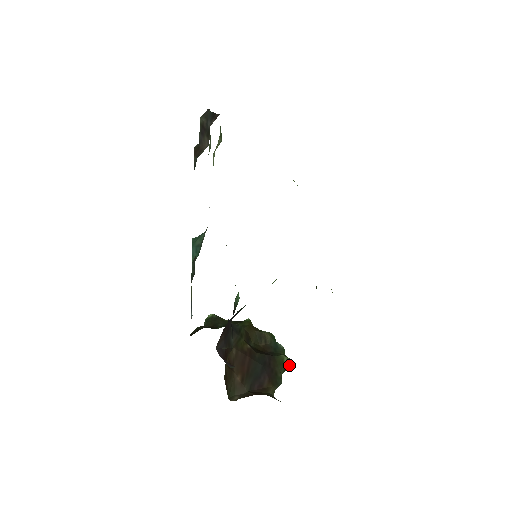
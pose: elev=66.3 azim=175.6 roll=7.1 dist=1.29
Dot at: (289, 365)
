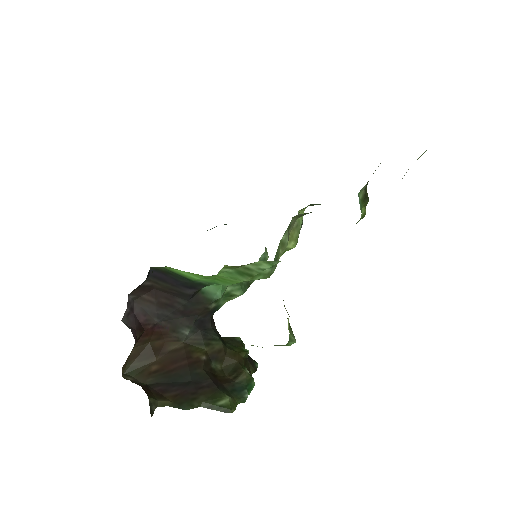
Dot at: (222, 409)
